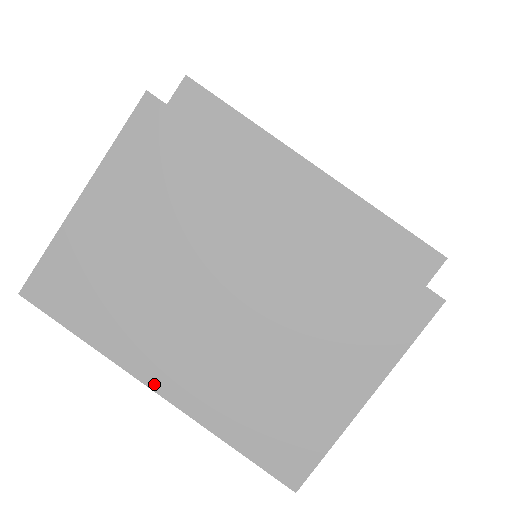
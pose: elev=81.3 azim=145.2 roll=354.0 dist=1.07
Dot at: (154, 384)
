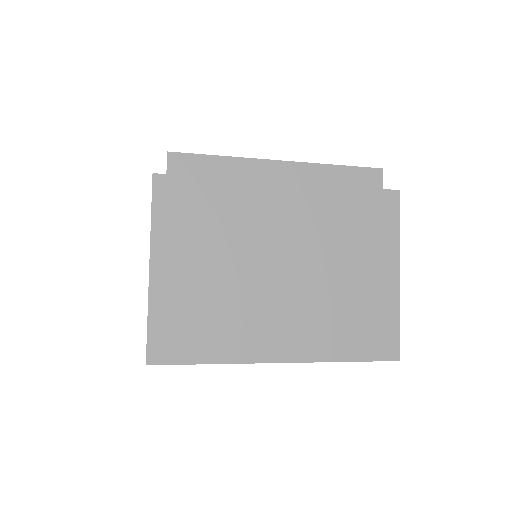
Dot at: (275, 358)
